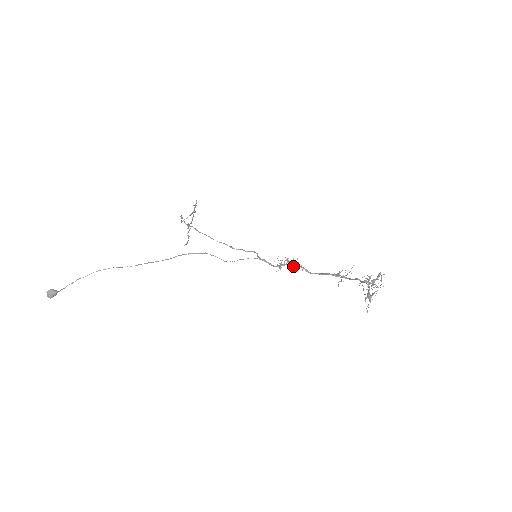
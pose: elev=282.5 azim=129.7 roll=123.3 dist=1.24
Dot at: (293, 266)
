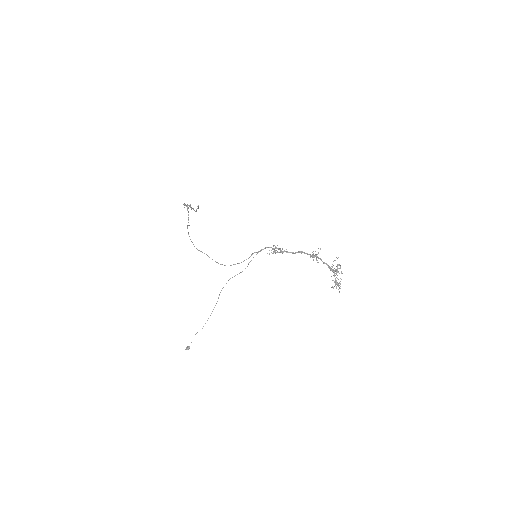
Dot at: occluded
